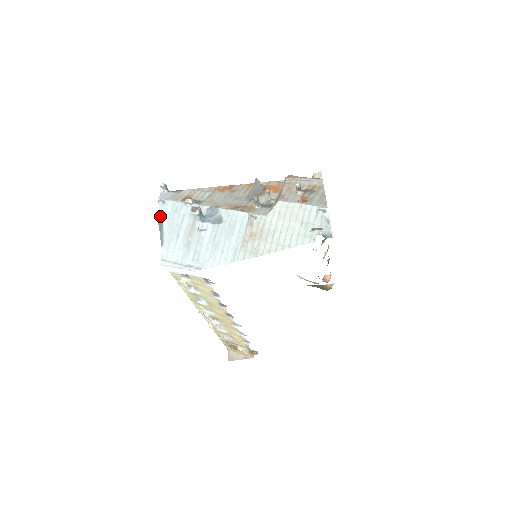
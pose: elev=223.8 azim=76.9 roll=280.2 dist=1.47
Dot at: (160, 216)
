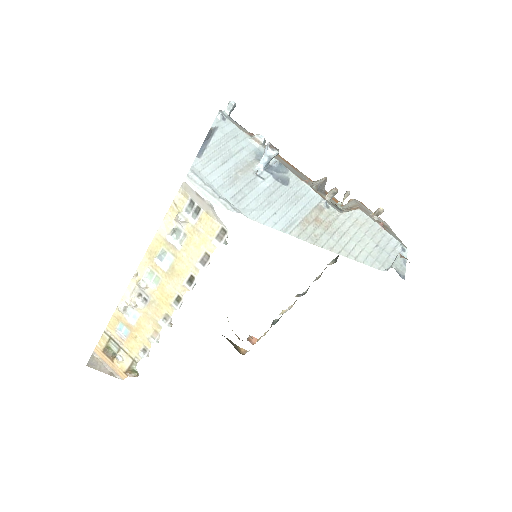
Dot at: (214, 127)
